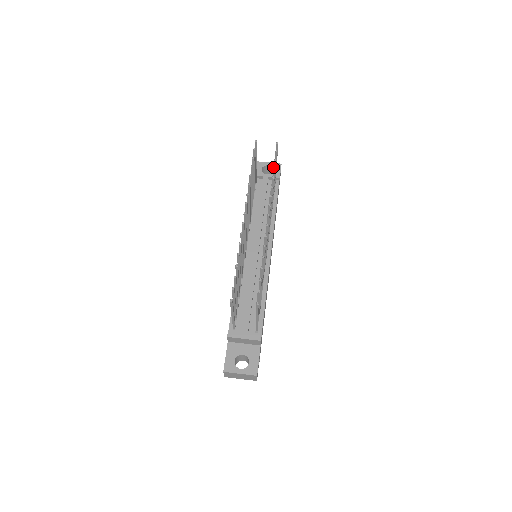
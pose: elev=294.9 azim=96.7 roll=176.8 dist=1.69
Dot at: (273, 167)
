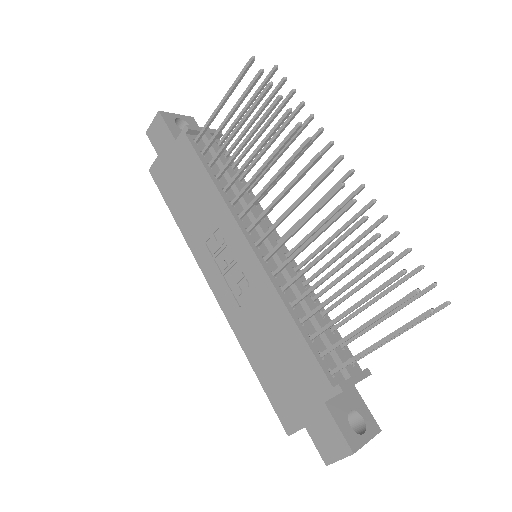
Dot at: (187, 121)
